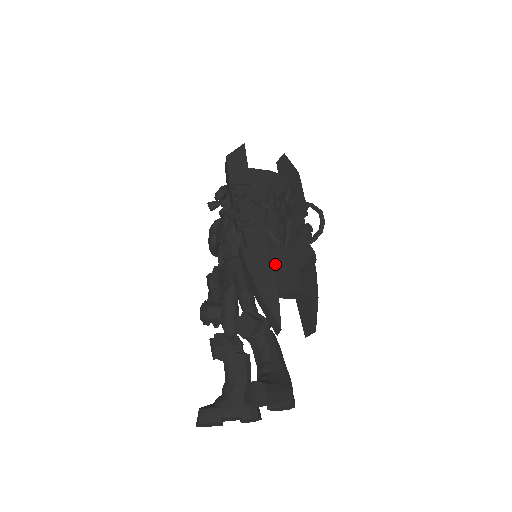
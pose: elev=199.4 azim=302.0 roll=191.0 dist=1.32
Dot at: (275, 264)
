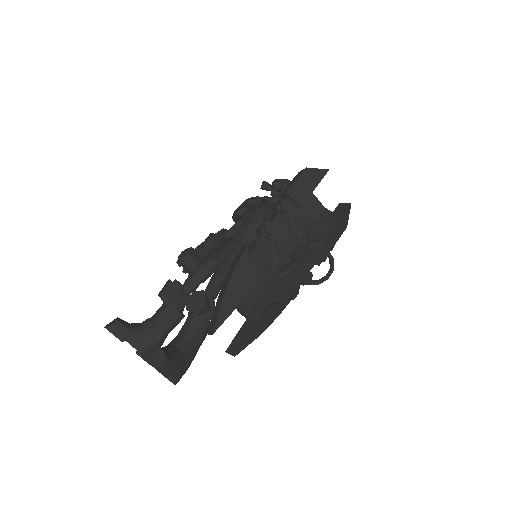
Dot at: (256, 284)
